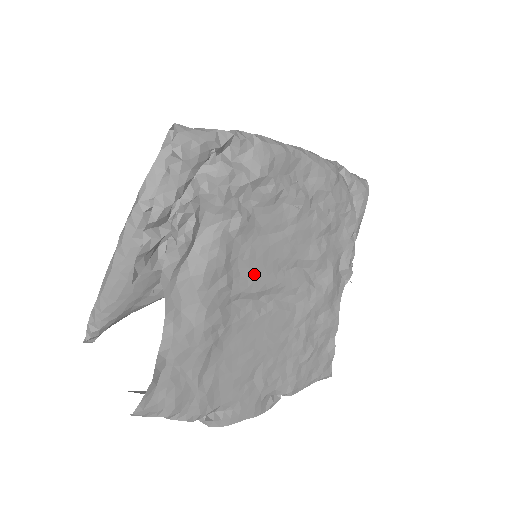
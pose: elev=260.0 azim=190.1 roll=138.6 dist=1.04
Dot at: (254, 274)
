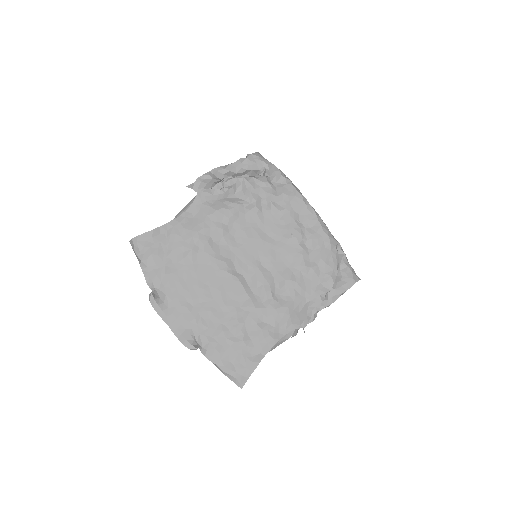
Dot at: (242, 244)
